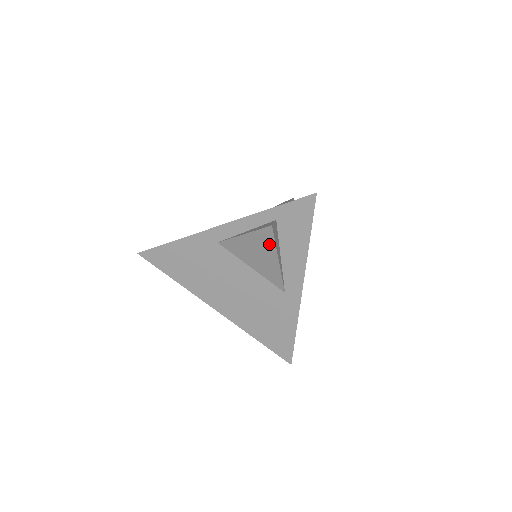
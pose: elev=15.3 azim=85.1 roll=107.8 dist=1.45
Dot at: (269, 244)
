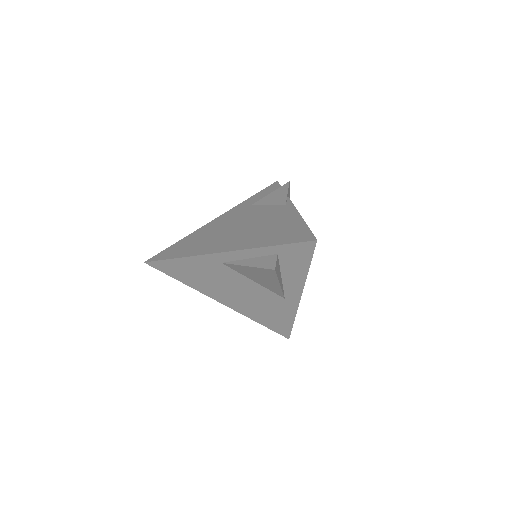
Dot at: (272, 276)
